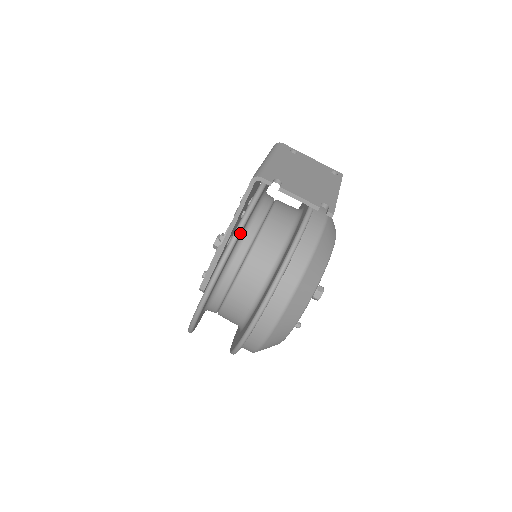
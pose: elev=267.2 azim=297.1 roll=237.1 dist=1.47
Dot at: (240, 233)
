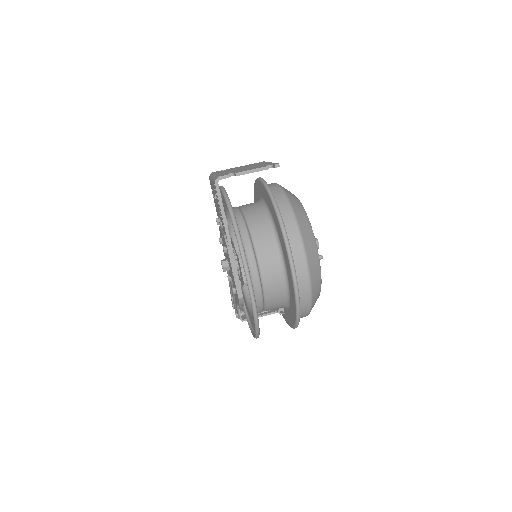
Dot at: (235, 218)
